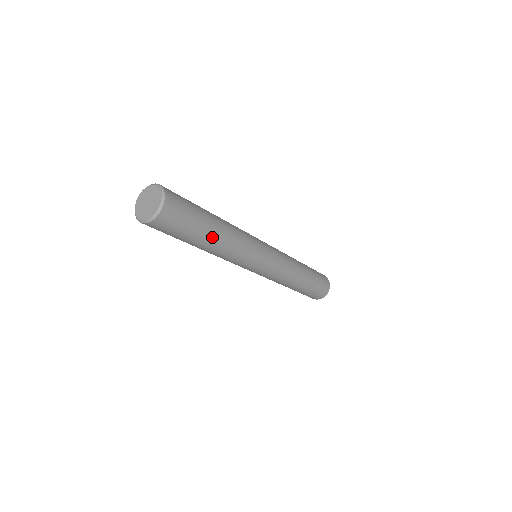
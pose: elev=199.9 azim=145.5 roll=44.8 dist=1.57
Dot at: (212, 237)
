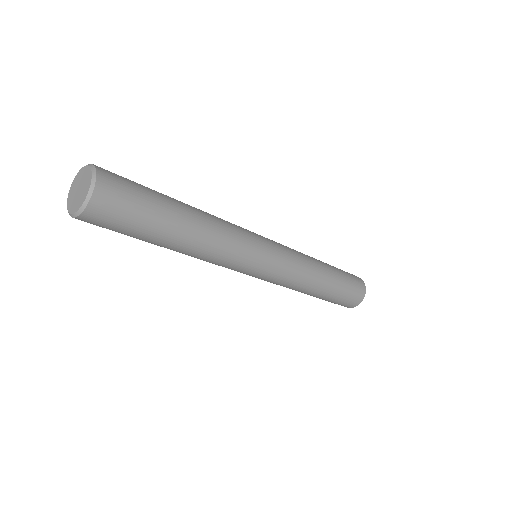
Dot at: (178, 233)
